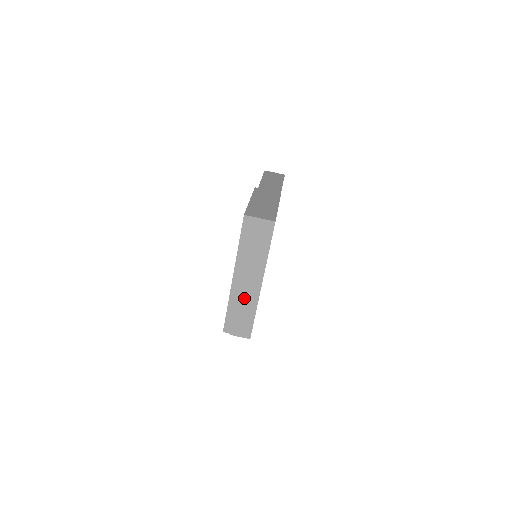
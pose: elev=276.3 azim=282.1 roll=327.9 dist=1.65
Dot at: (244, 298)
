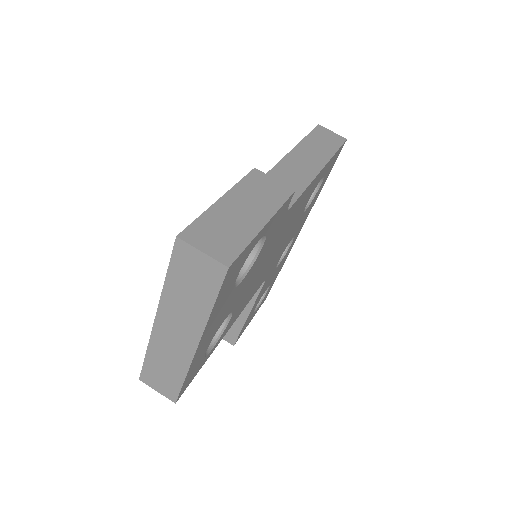
Dot at: (170, 353)
